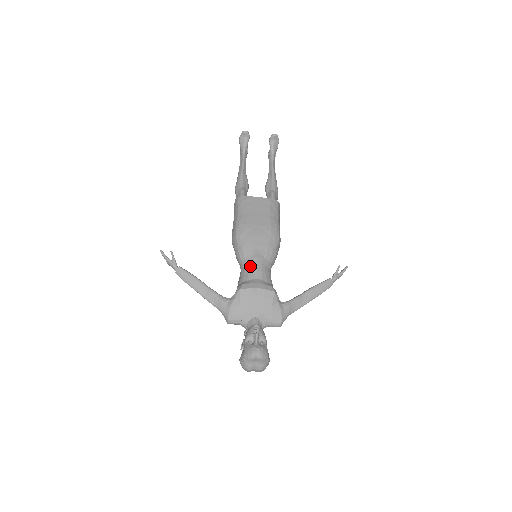
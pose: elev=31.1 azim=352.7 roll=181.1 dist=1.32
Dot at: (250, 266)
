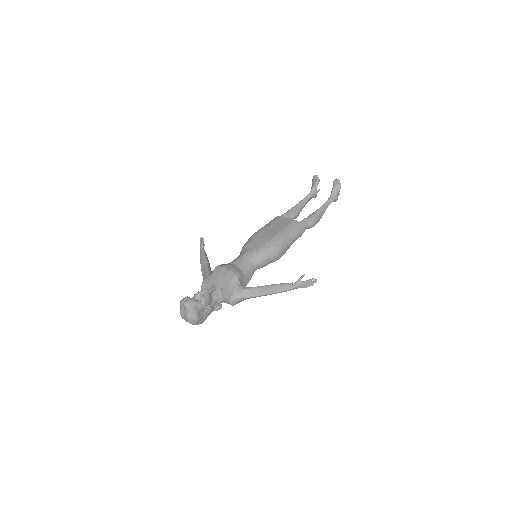
Dot at: (238, 256)
